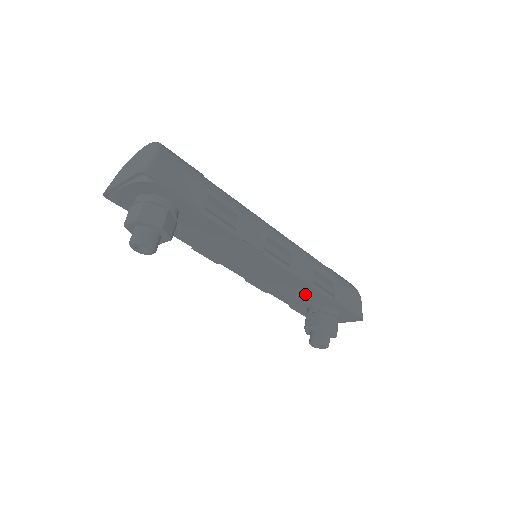
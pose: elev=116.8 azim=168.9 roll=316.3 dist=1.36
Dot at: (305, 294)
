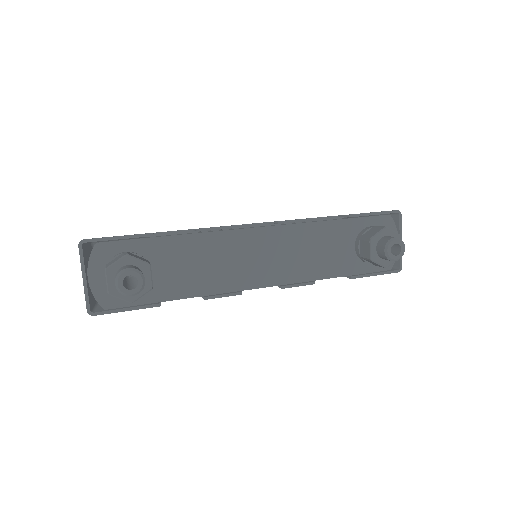
Dot at: (328, 239)
